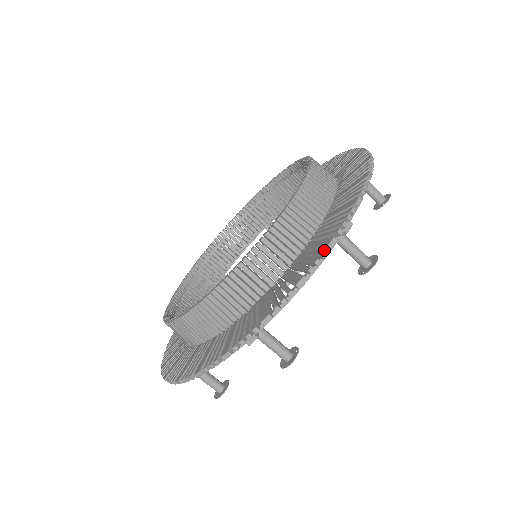
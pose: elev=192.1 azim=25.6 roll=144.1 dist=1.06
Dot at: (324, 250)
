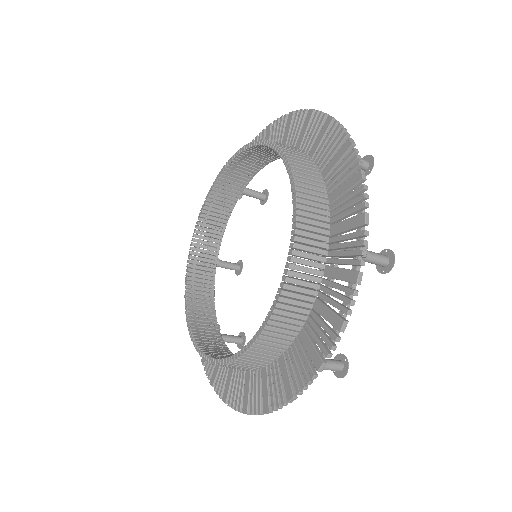
Dot at: (348, 154)
